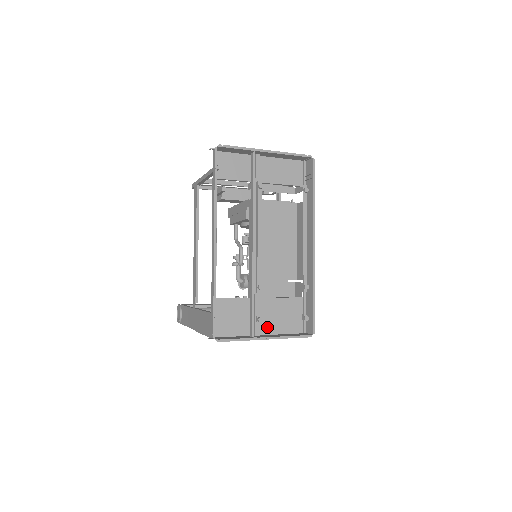
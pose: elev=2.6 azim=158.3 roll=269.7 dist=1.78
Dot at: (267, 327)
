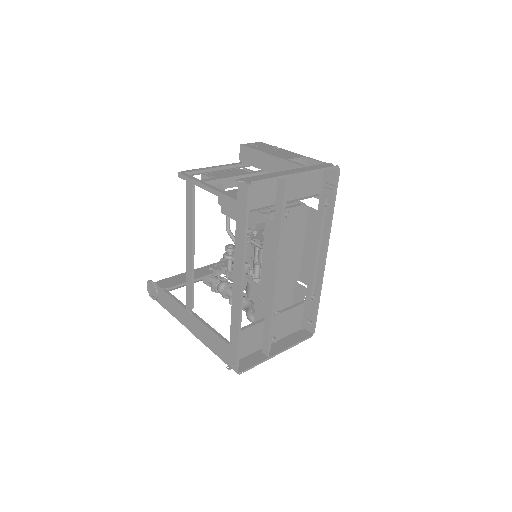
Dot at: occluded
